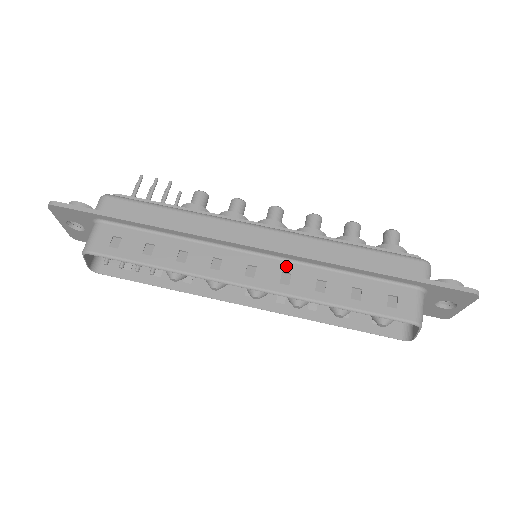
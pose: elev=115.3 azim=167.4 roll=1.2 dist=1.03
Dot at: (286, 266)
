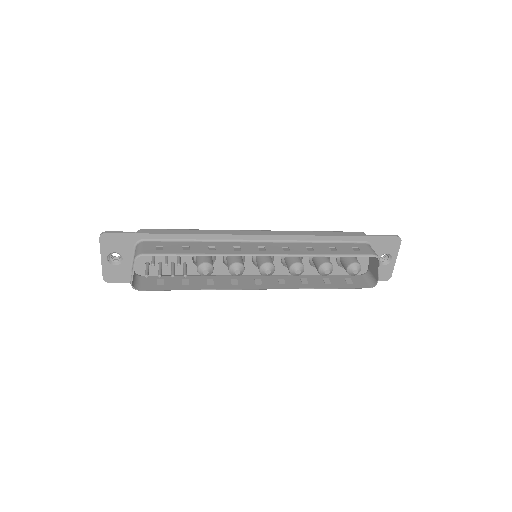
Dot at: (283, 244)
